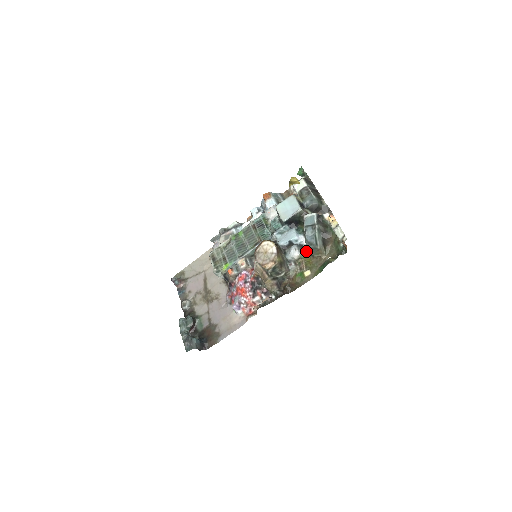
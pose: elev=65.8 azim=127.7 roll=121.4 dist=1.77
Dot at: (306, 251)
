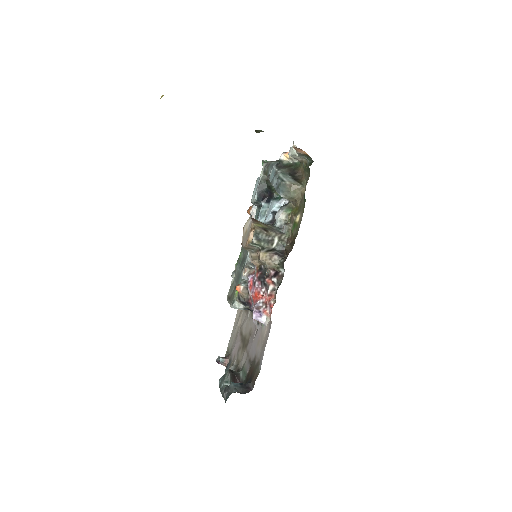
Dot at: (289, 204)
